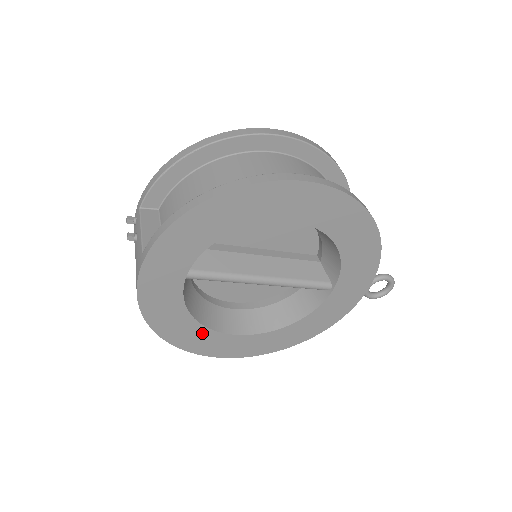
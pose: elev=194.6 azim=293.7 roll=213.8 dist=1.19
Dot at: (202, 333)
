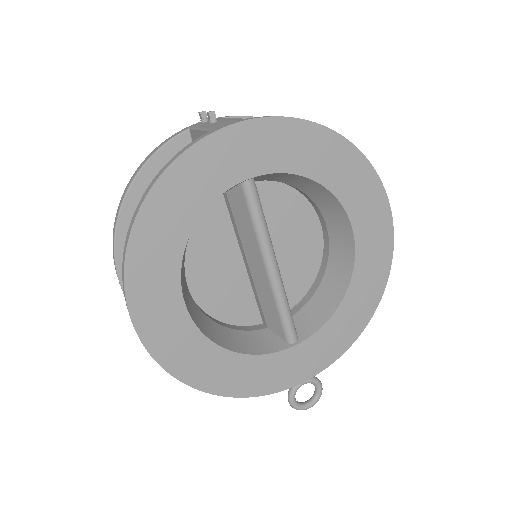
Dot at: (169, 260)
